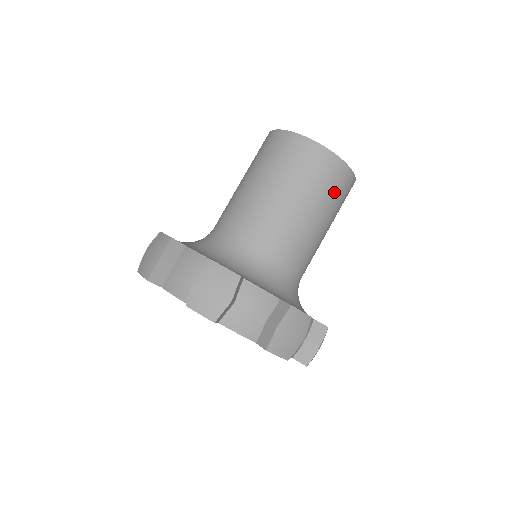
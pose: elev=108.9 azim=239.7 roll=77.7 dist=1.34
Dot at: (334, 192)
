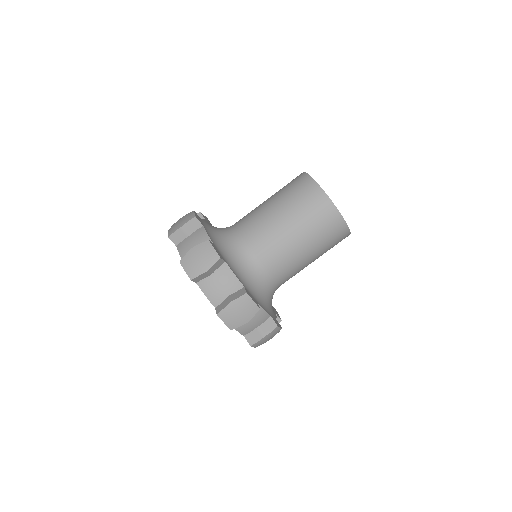
Dot at: (324, 232)
